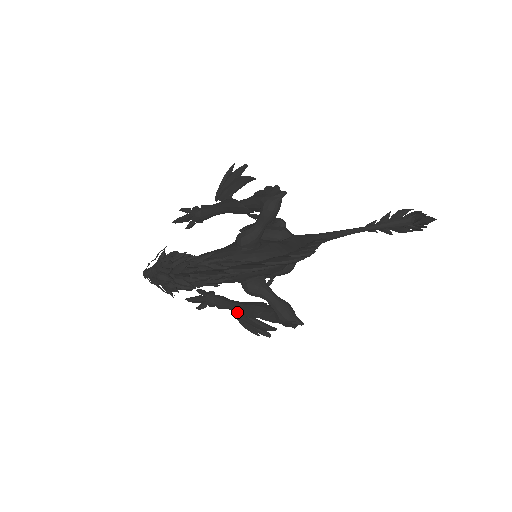
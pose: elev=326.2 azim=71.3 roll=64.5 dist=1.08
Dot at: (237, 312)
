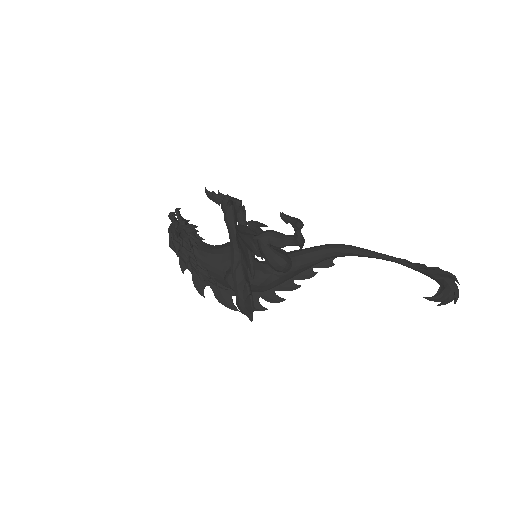
Dot at: occluded
